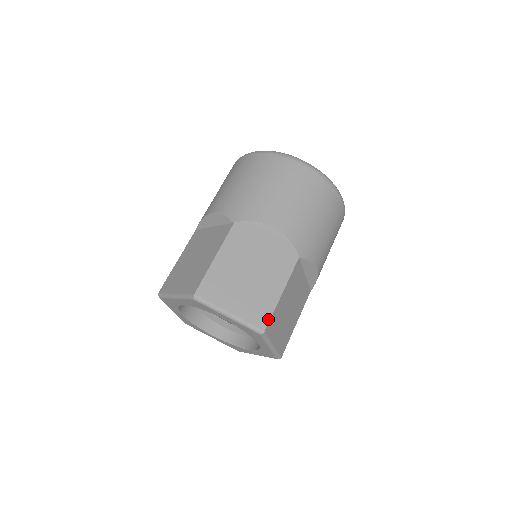
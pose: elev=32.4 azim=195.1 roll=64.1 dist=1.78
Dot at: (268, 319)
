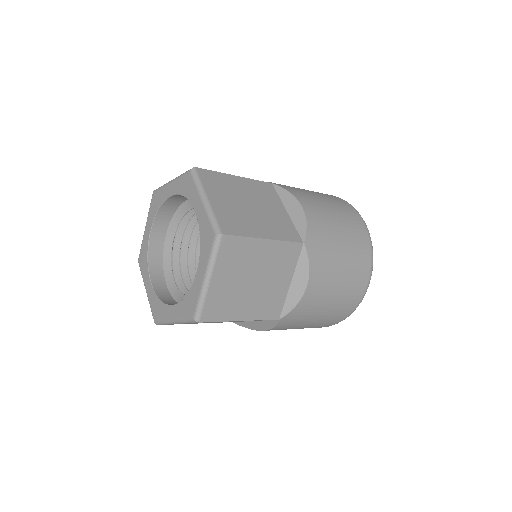
Dot at: (235, 234)
